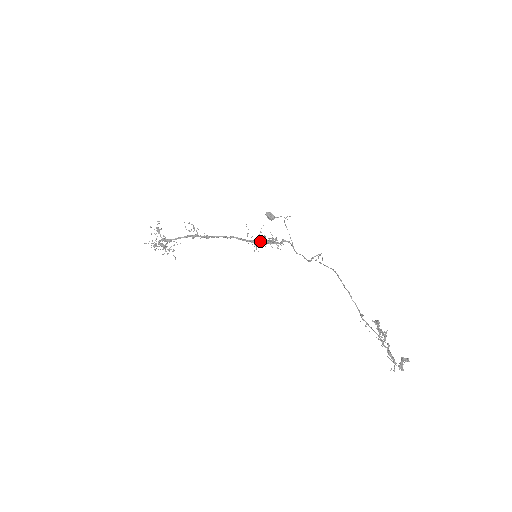
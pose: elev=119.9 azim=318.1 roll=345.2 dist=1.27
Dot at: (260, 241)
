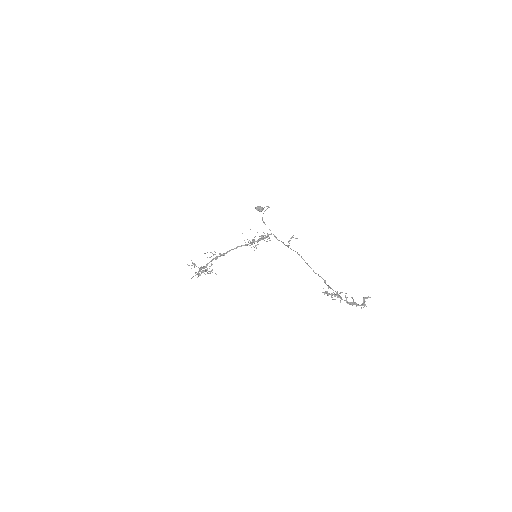
Dot at: (255, 241)
